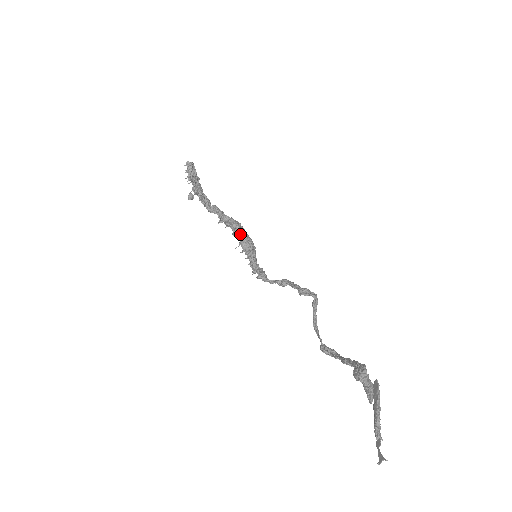
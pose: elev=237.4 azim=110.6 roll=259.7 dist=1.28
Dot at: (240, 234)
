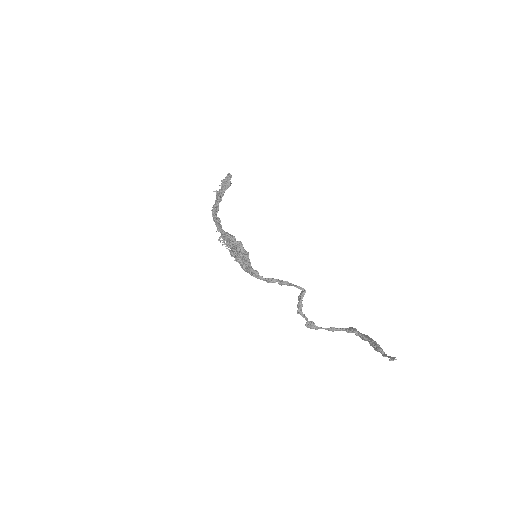
Dot at: (237, 242)
